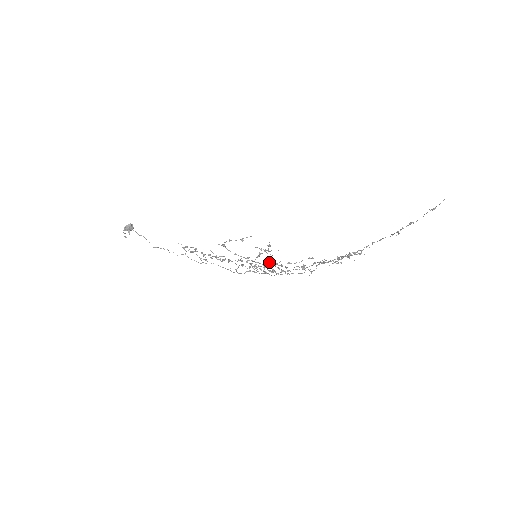
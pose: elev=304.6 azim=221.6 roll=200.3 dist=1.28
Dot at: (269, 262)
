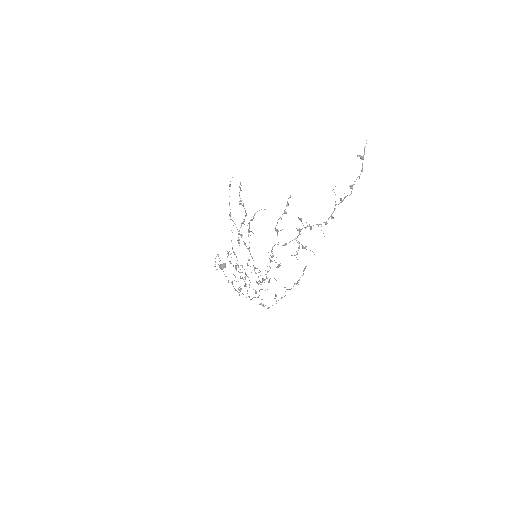
Dot at: occluded
